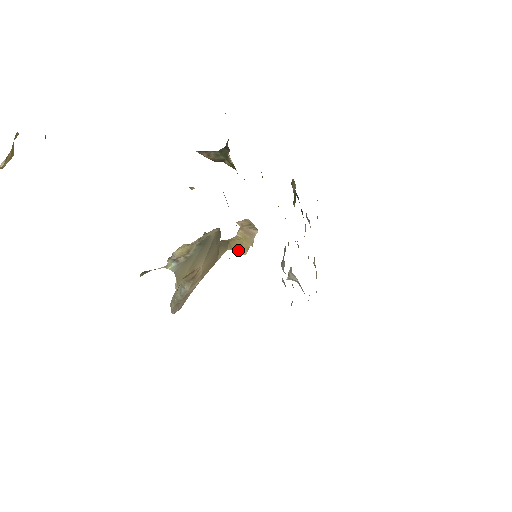
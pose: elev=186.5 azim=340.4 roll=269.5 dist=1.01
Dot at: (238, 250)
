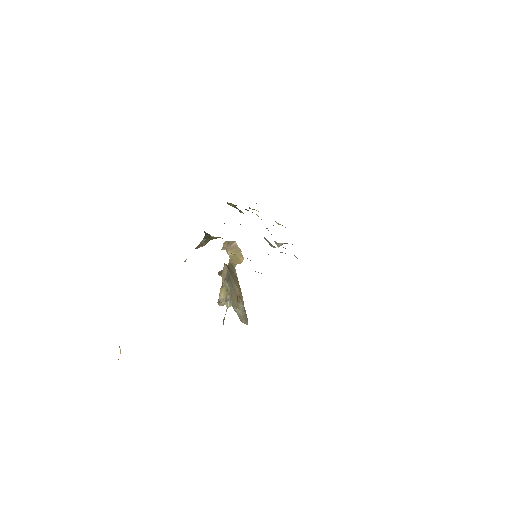
Dot at: (239, 262)
